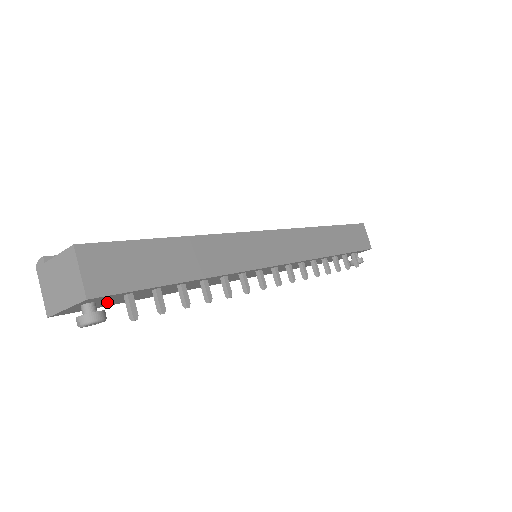
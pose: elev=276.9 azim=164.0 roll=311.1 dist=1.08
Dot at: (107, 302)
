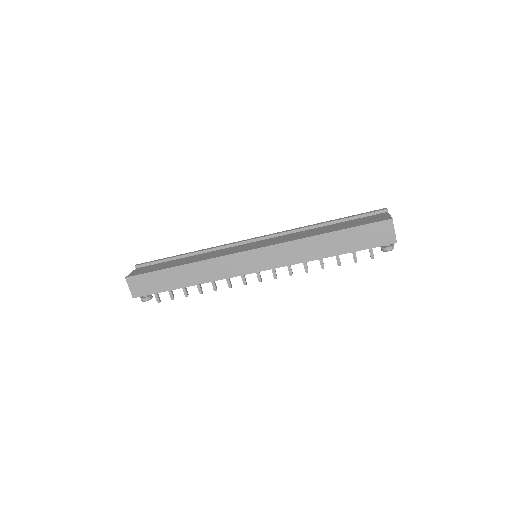
Dot at: occluded
